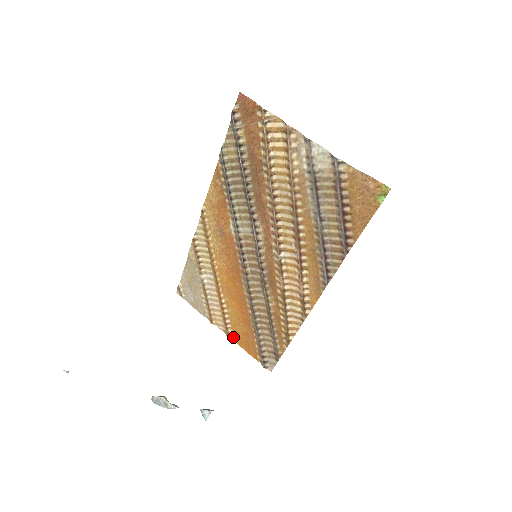
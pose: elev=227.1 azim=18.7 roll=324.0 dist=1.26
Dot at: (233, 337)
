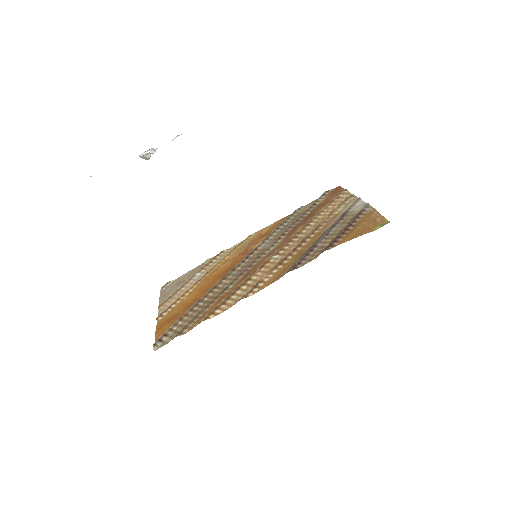
Dot at: (161, 320)
